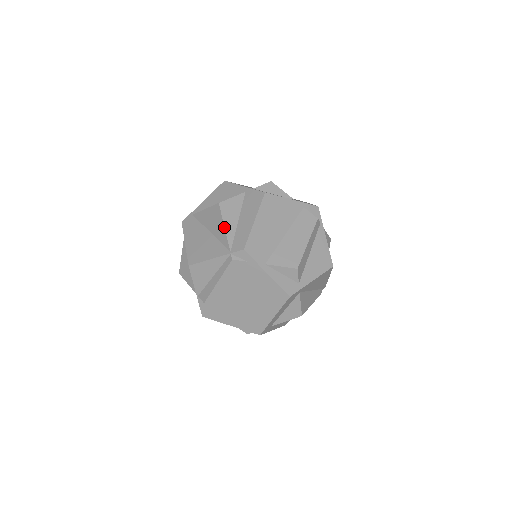
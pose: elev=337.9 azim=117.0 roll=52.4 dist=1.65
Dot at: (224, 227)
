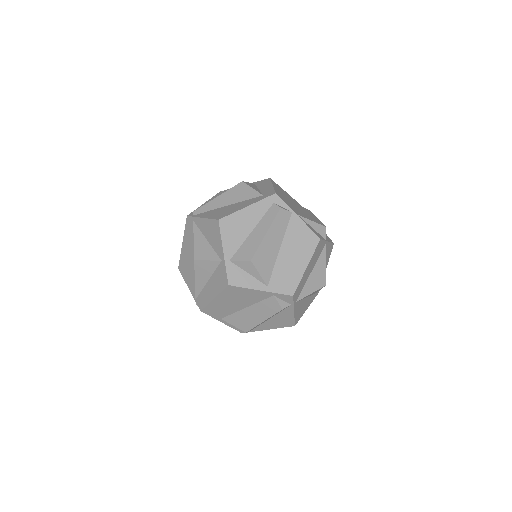
Dot at: occluded
